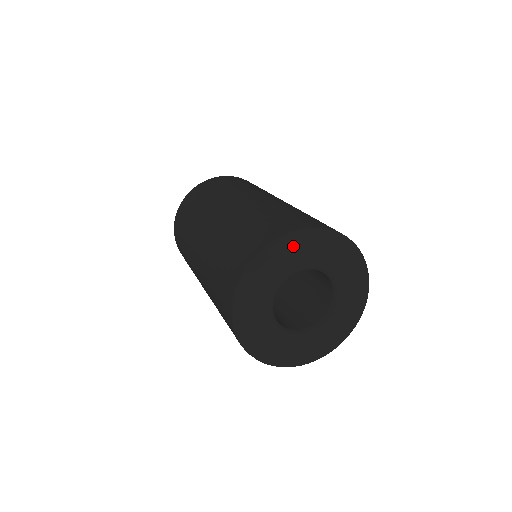
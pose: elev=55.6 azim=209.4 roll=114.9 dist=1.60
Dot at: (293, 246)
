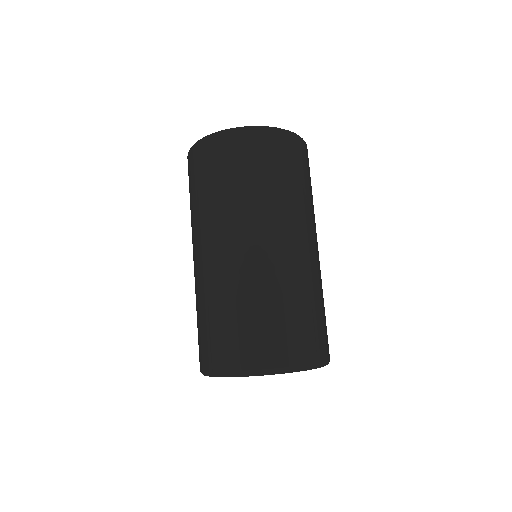
Dot at: occluded
